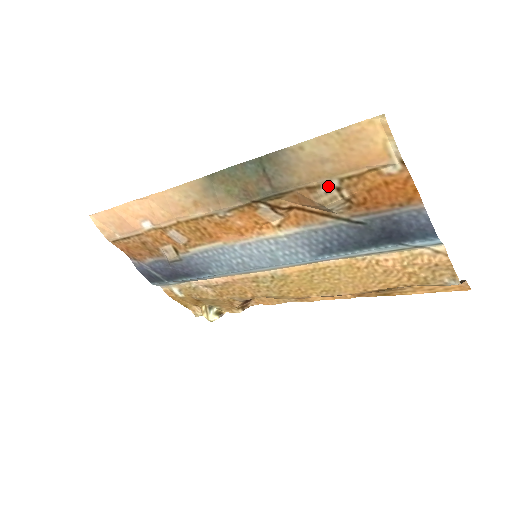
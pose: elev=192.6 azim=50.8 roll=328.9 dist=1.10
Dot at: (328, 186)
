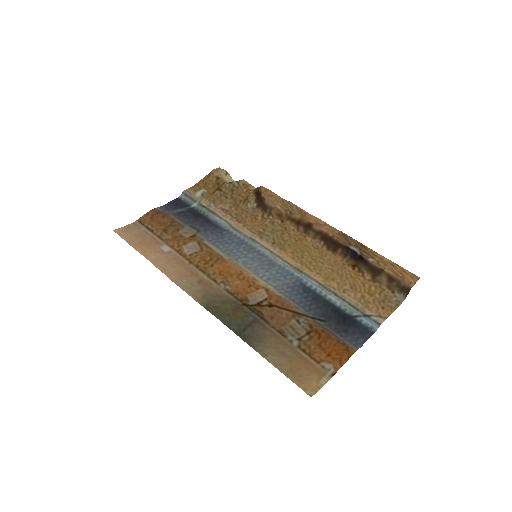
Dot at: (292, 339)
